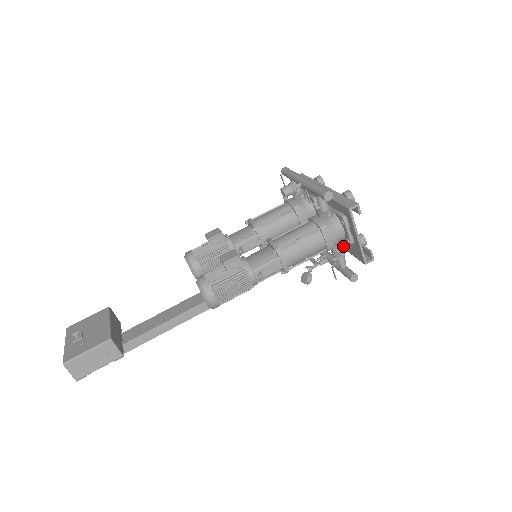
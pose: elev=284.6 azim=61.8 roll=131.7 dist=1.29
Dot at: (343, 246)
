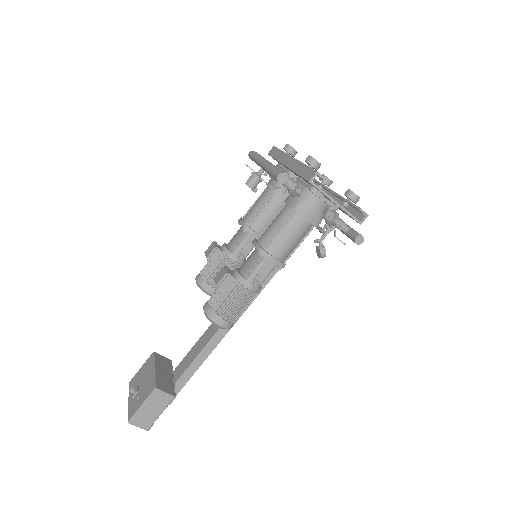
Dot at: (335, 211)
